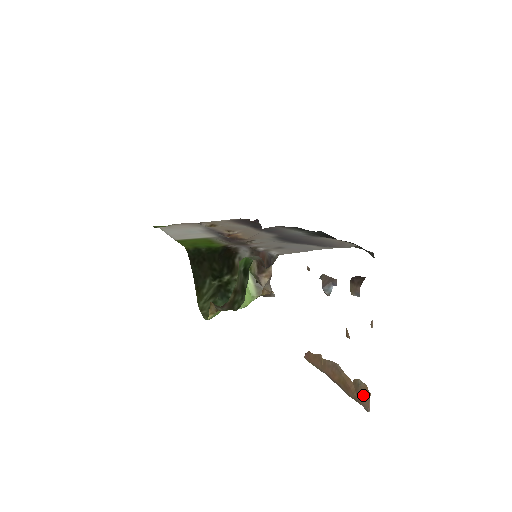
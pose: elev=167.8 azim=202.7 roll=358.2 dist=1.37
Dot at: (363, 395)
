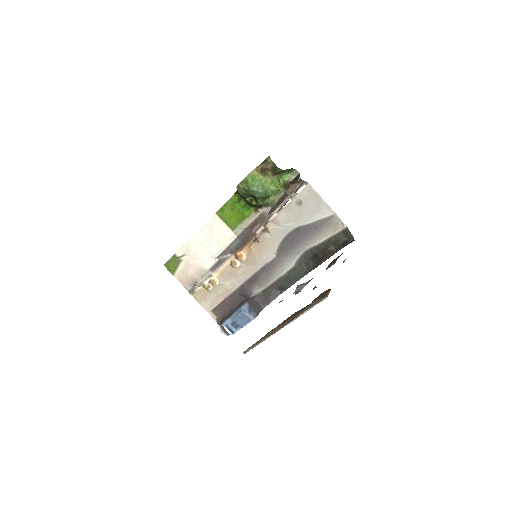
Dot at: (323, 294)
